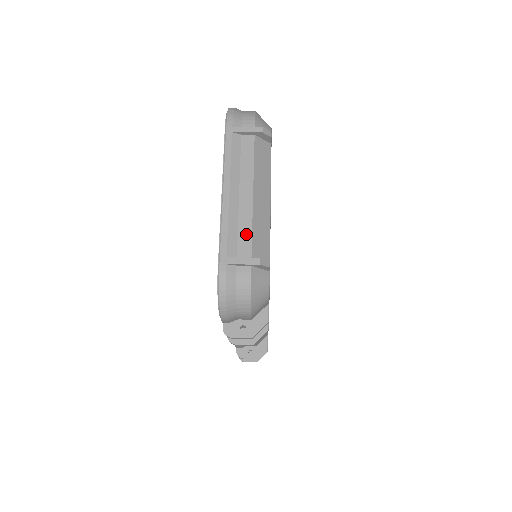
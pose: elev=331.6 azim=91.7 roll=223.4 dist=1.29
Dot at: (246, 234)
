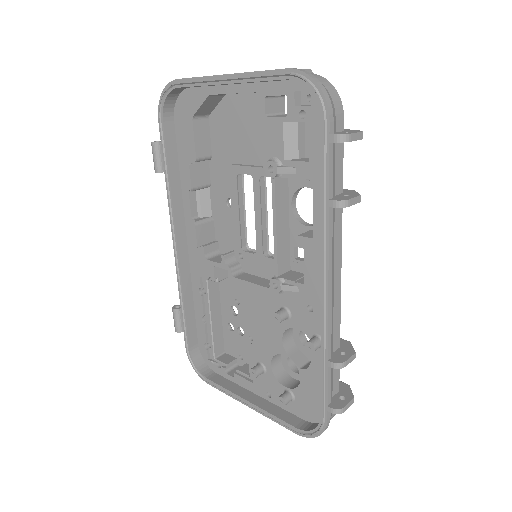
Dot at: occluded
